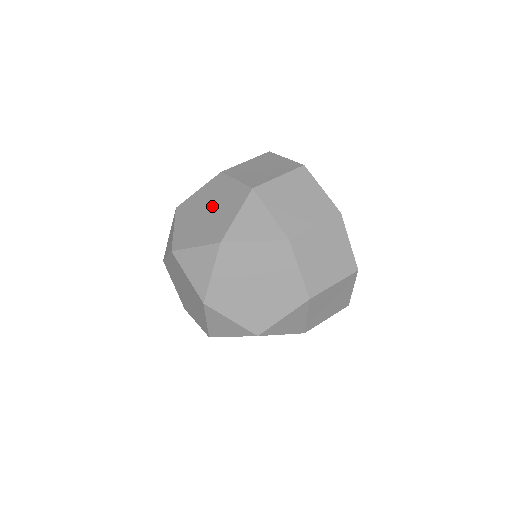
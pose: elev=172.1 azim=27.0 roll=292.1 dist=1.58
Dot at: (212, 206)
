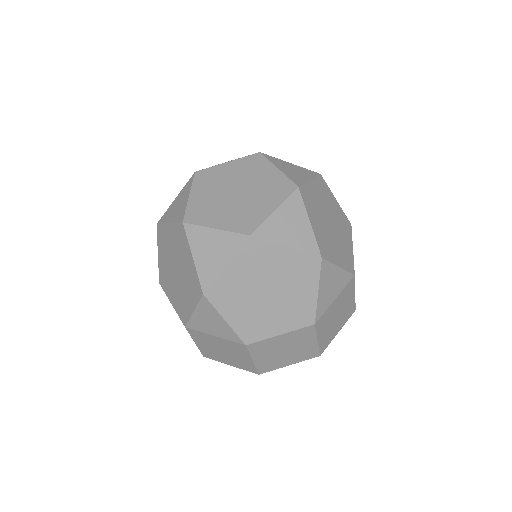
Dot at: occluded
